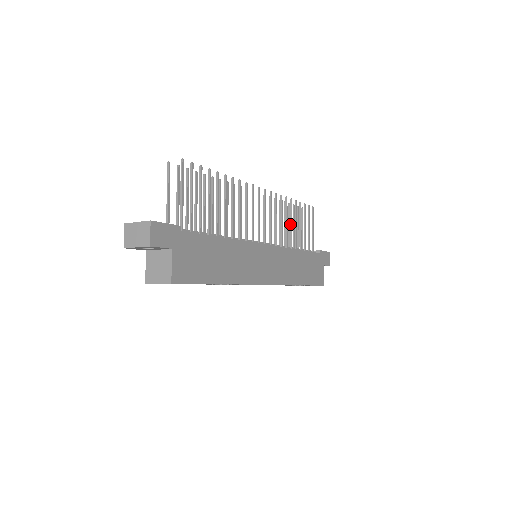
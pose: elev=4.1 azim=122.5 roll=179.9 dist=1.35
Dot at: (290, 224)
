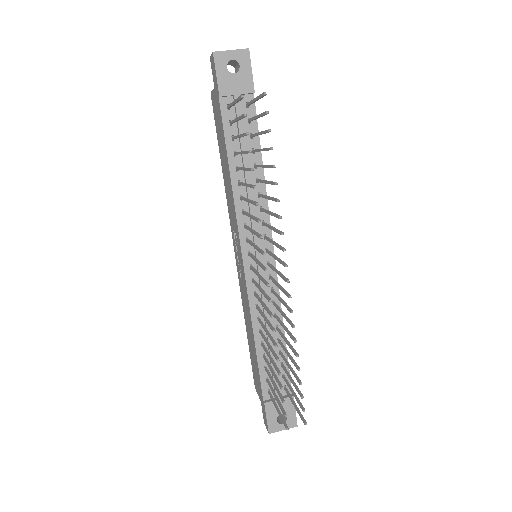
Dot at: occluded
